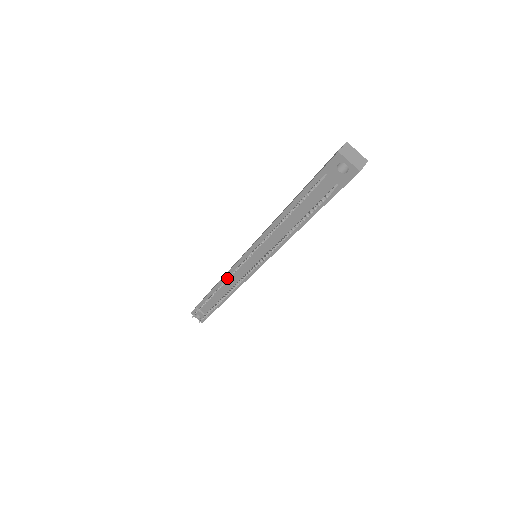
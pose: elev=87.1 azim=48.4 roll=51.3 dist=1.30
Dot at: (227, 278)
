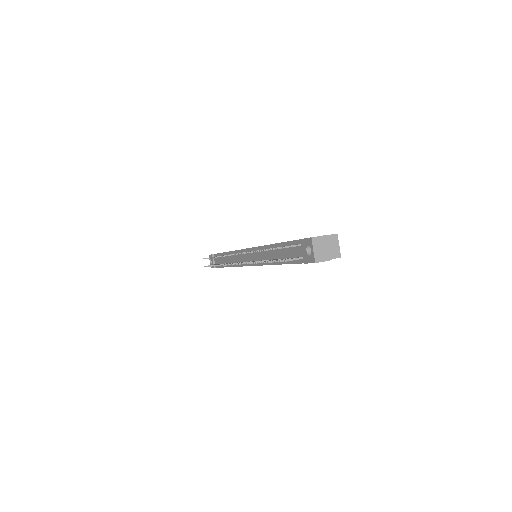
Dot at: occluded
